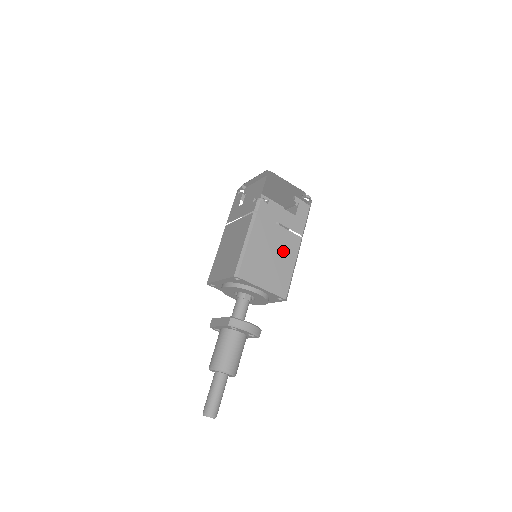
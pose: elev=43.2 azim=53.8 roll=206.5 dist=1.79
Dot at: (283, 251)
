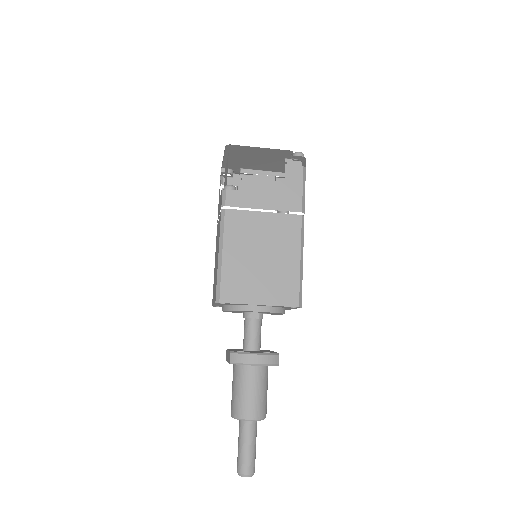
Dot at: (277, 244)
